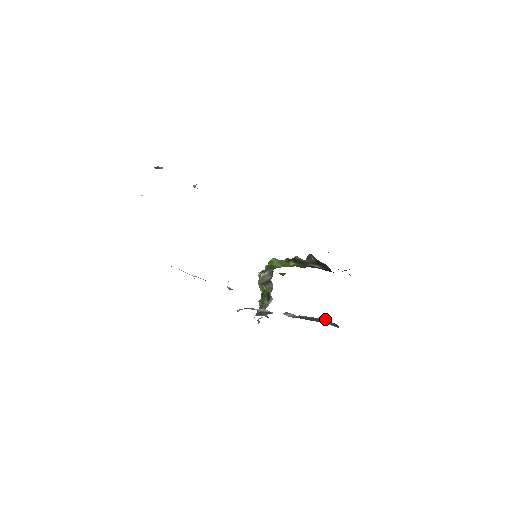
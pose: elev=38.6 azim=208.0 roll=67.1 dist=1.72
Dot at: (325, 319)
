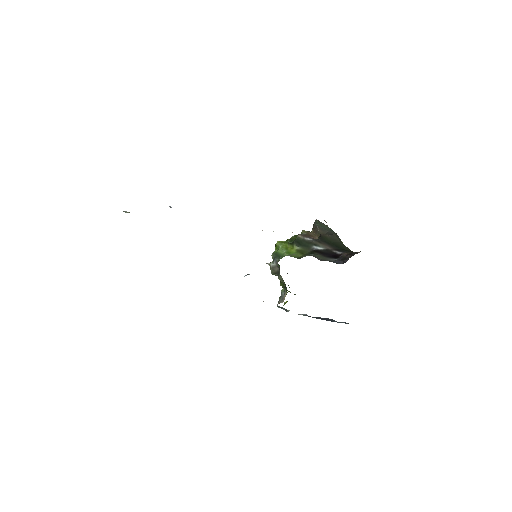
Dot at: (333, 320)
